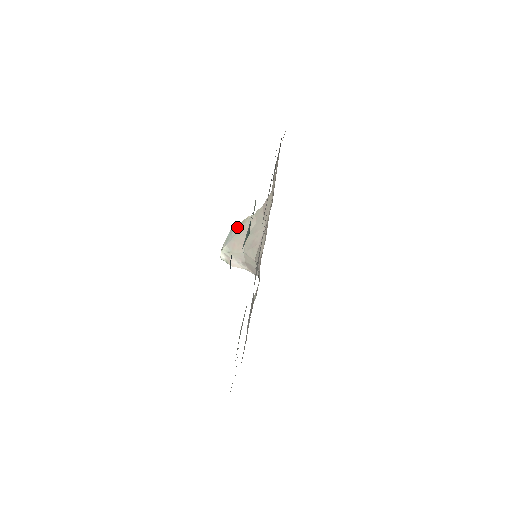
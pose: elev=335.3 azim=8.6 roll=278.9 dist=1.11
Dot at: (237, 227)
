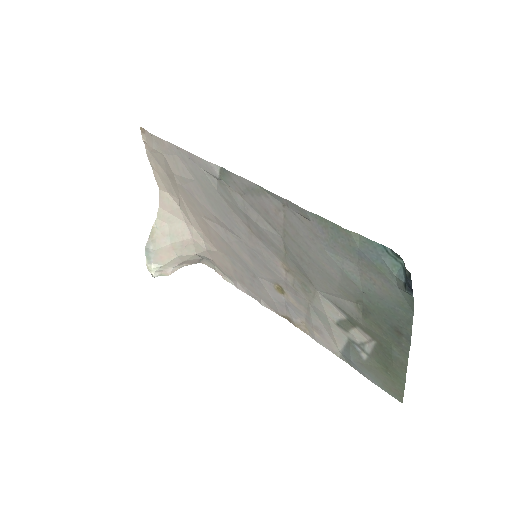
Dot at: (150, 242)
